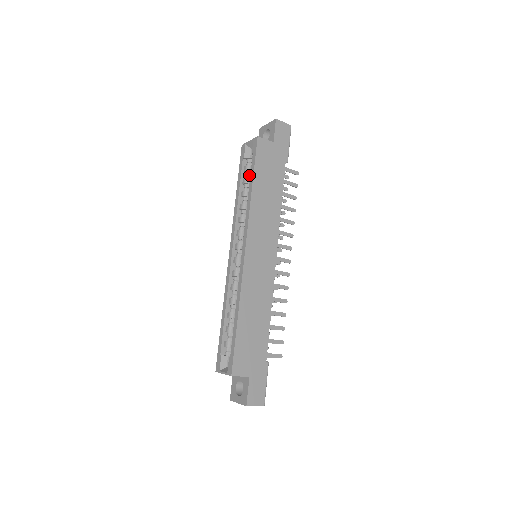
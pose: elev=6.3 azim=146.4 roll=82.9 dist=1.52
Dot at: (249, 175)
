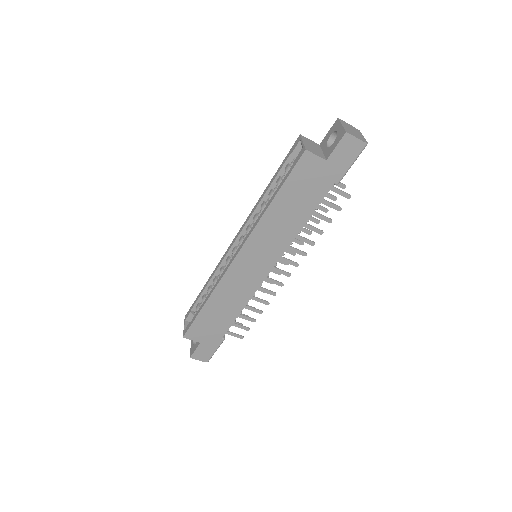
Dot at: occluded
